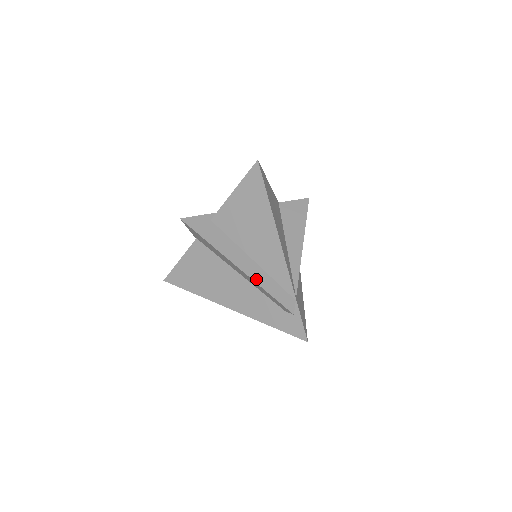
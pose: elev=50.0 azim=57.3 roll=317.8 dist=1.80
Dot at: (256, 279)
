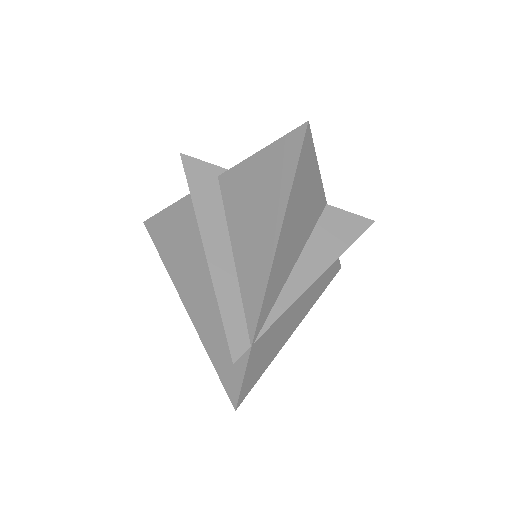
Dot at: (218, 285)
